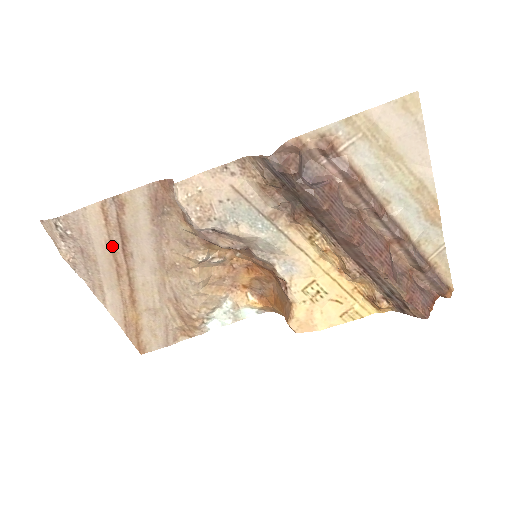
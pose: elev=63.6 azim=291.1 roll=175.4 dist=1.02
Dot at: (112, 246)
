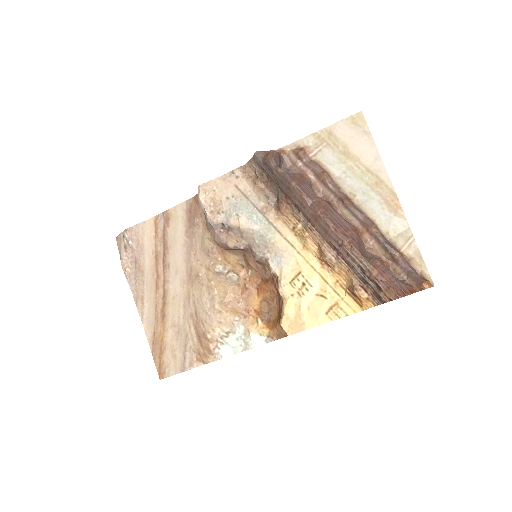
Dot at: (156, 257)
